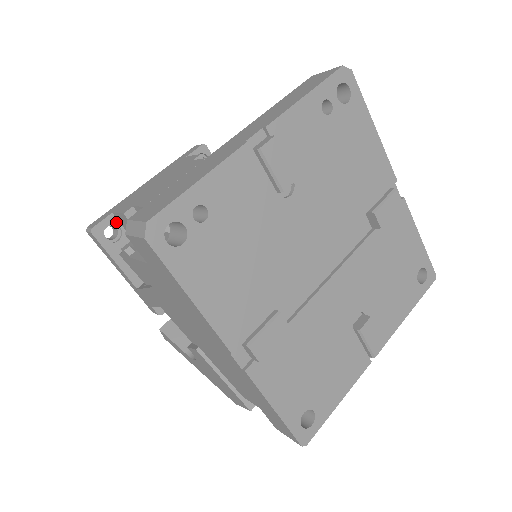
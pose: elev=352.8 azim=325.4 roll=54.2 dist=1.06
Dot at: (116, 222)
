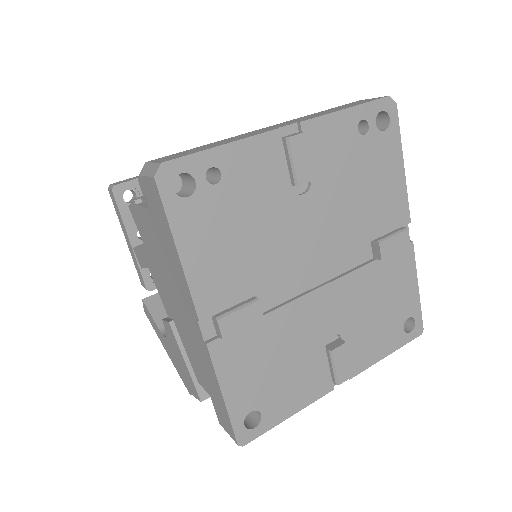
Dot at: (138, 188)
